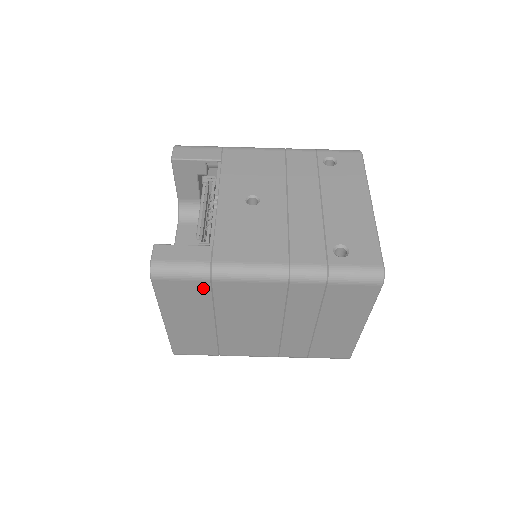
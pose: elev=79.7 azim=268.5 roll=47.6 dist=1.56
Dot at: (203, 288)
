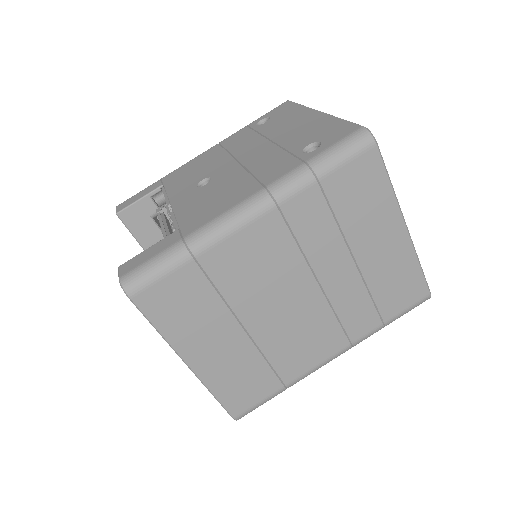
Dot at: (193, 276)
